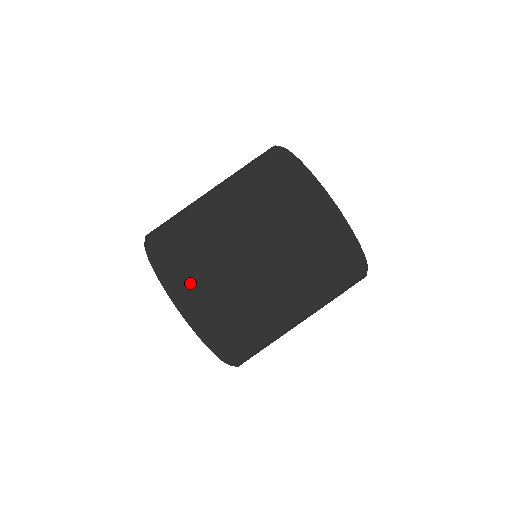
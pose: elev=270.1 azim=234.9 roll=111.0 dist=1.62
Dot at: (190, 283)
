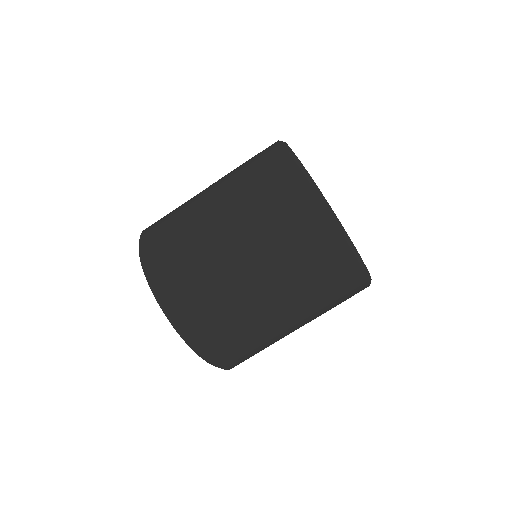
Dot at: (199, 321)
